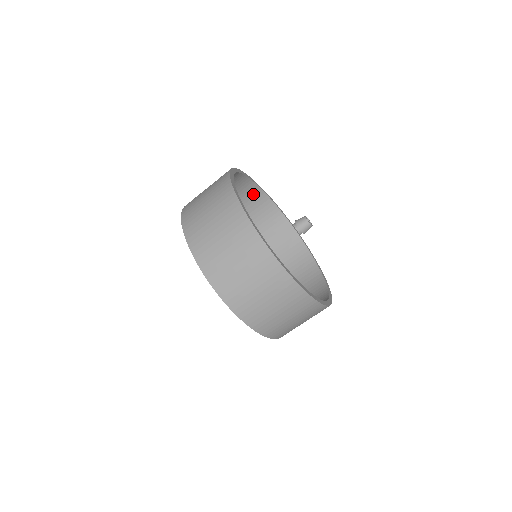
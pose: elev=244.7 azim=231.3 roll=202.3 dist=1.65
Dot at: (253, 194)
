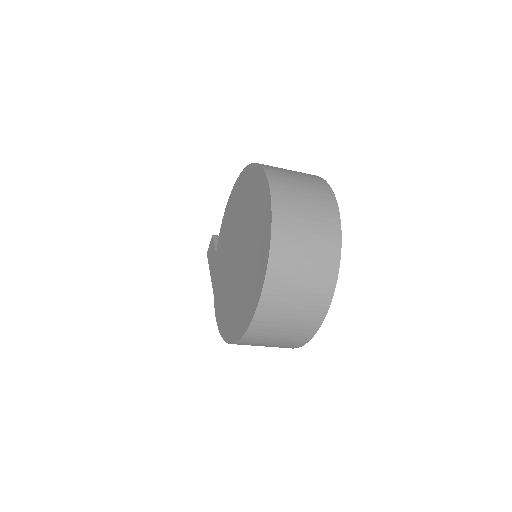
Dot at: occluded
